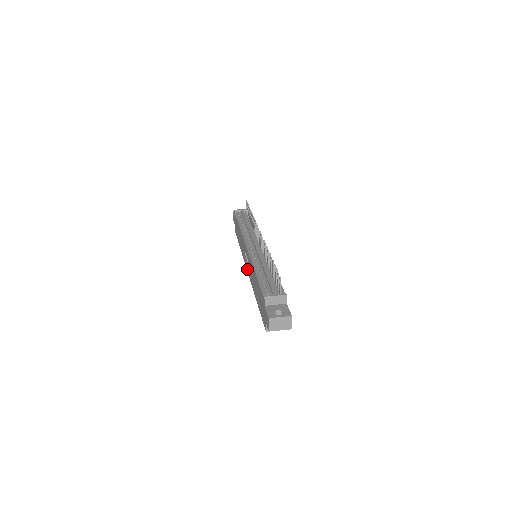
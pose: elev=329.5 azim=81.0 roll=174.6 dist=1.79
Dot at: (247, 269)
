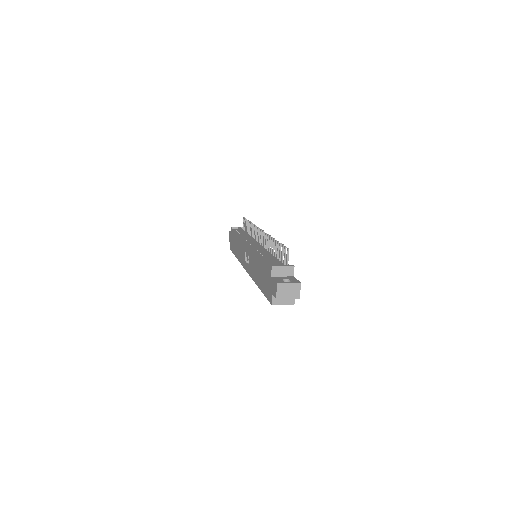
Dot at: (246, 268)
